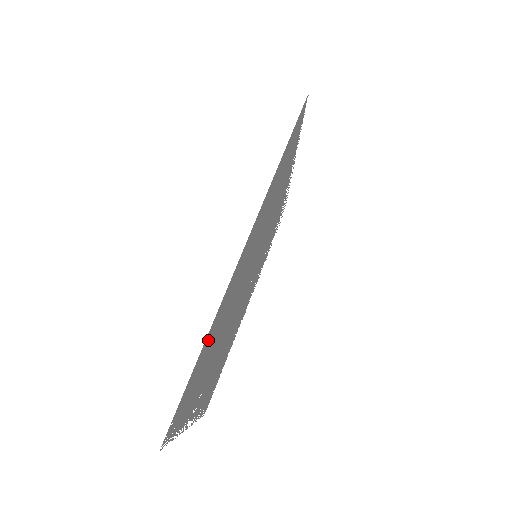
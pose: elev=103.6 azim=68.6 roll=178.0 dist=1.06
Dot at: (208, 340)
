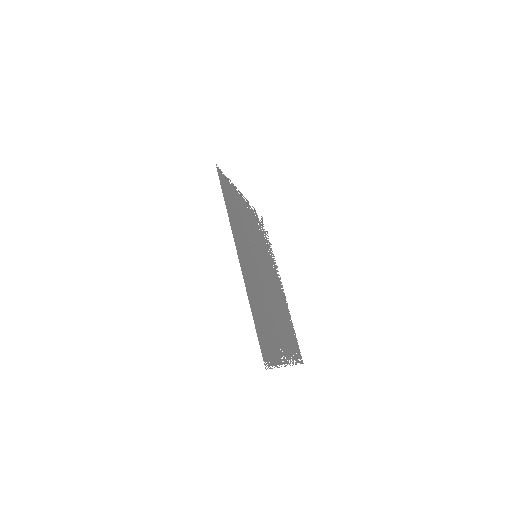
Dot at: (254, 310)
